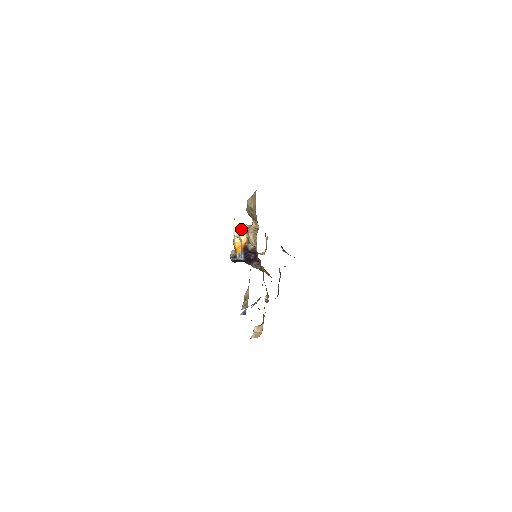
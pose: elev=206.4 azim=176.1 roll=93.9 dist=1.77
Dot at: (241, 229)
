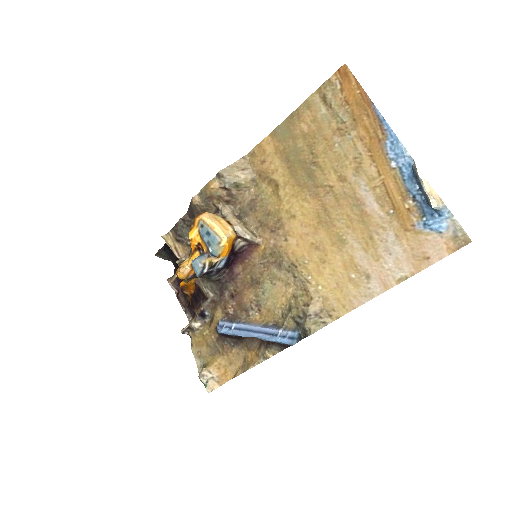
Dot at: (217, 219)
